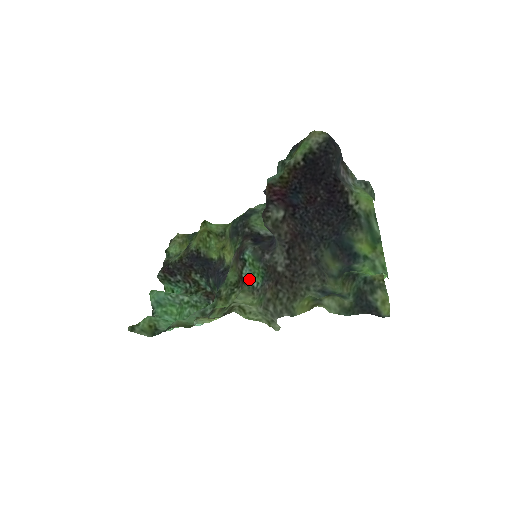
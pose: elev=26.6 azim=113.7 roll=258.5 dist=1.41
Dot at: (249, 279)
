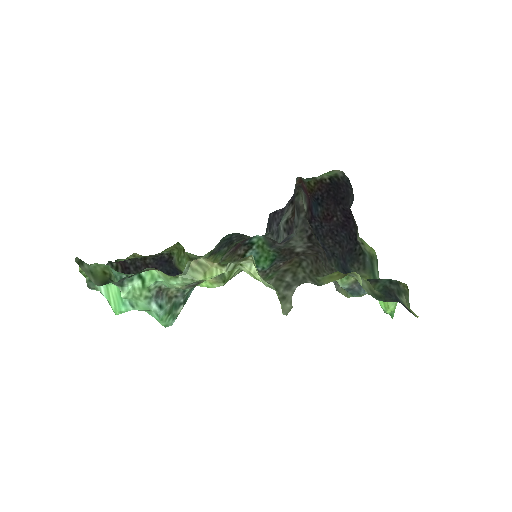
Dot at: occluded
